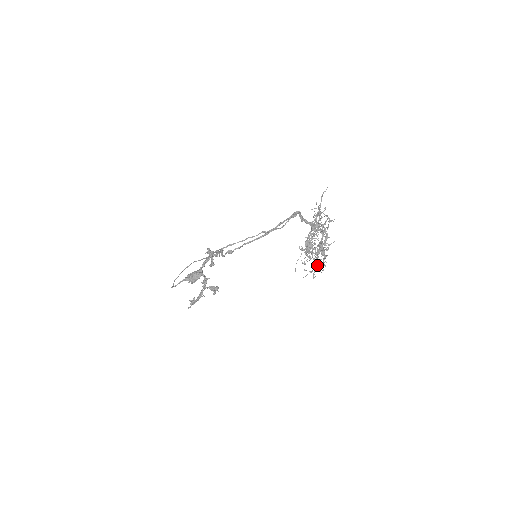
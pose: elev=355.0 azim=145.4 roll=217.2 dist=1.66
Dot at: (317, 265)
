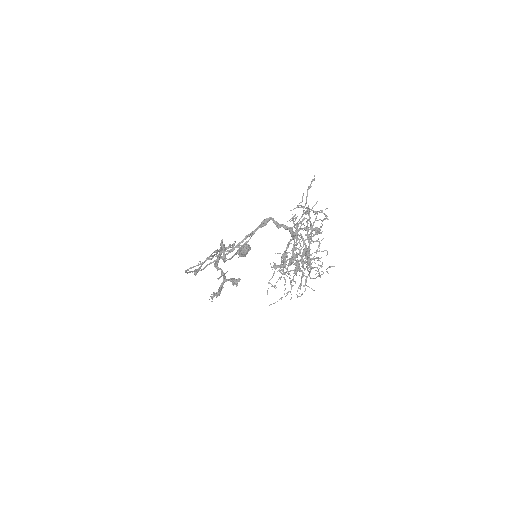
Dot at: occluded
